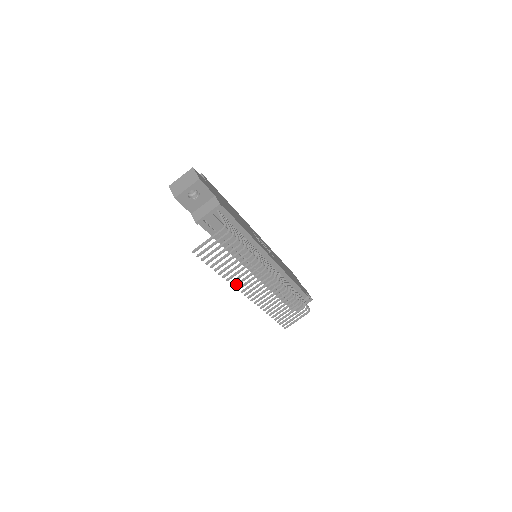
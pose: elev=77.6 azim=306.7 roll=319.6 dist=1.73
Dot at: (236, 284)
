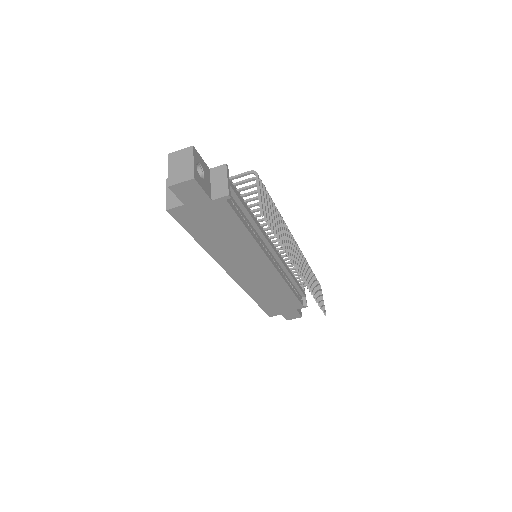
Dot at: occluded
